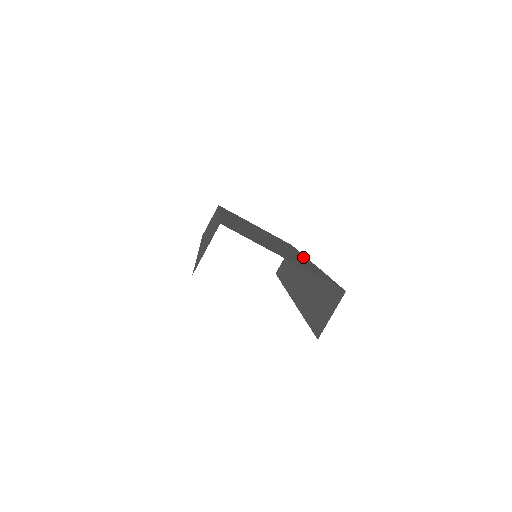
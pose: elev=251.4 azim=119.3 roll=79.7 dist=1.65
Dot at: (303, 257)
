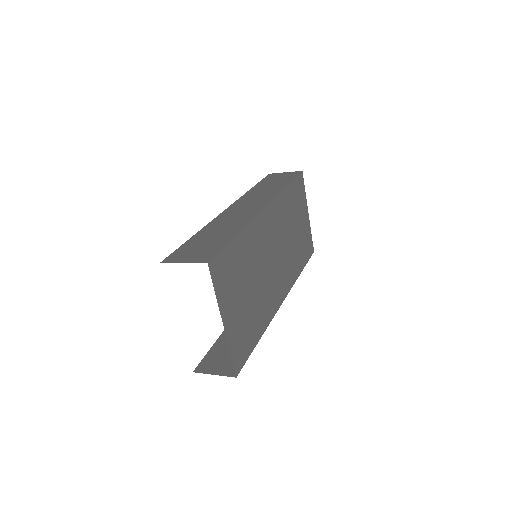
Dot at: (283, 292)
